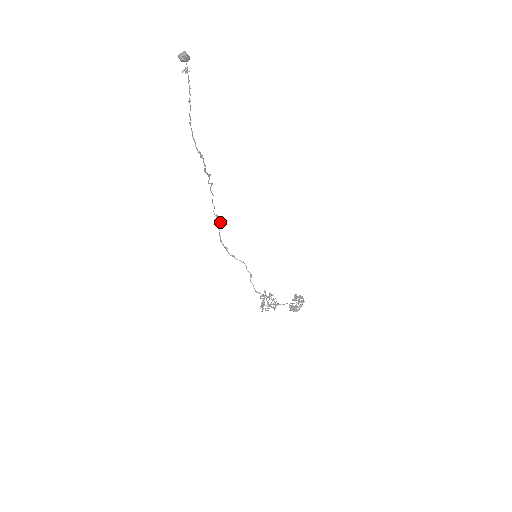
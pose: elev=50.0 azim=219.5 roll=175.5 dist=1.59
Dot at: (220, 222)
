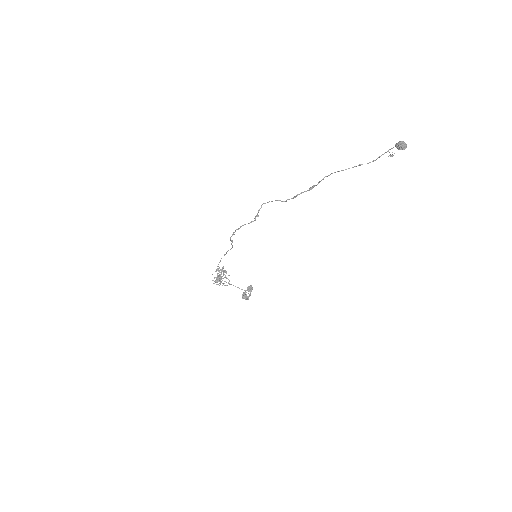
Dot at: occluded
